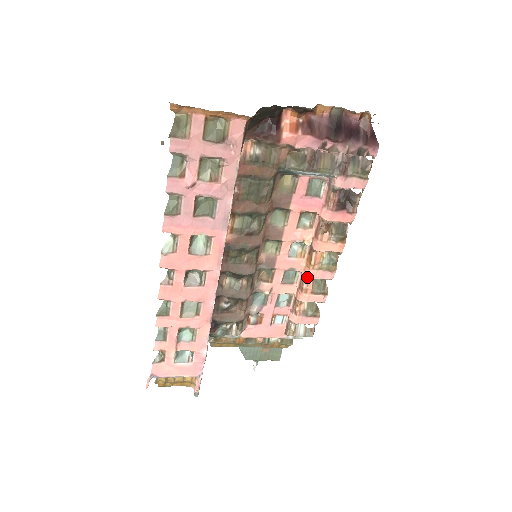
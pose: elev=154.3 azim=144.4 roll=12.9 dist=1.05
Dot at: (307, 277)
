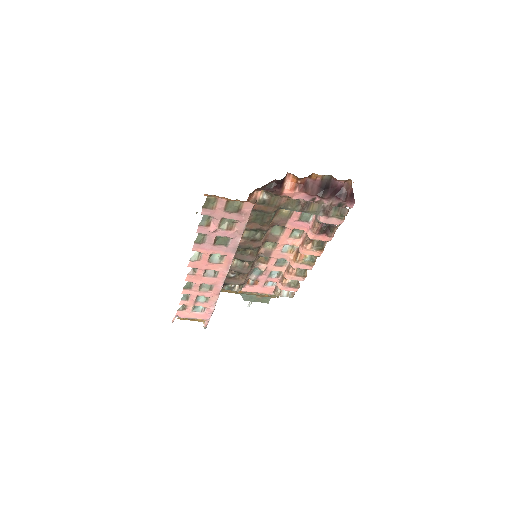
Dot at: occluded
